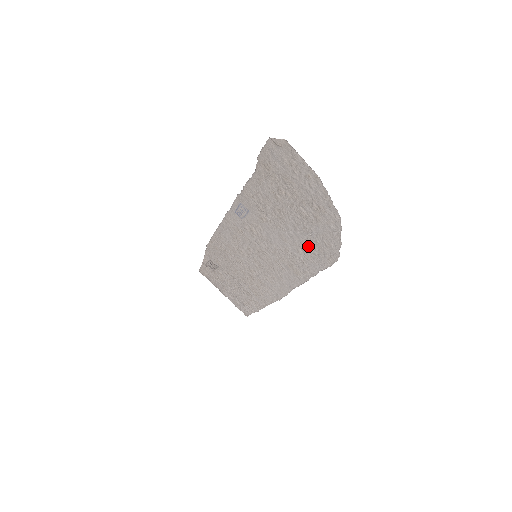
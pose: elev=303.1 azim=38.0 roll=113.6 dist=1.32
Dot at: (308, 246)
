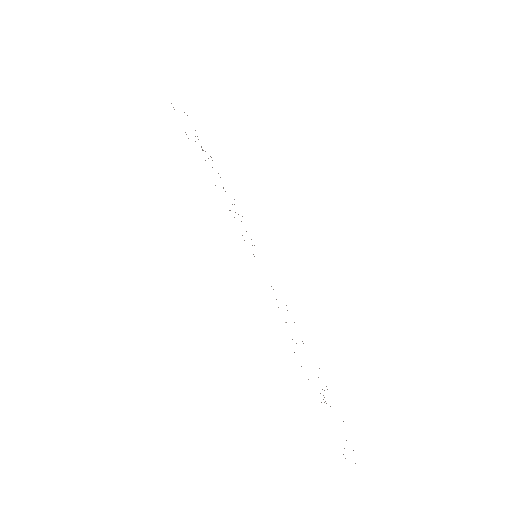
Dot at: occluded
